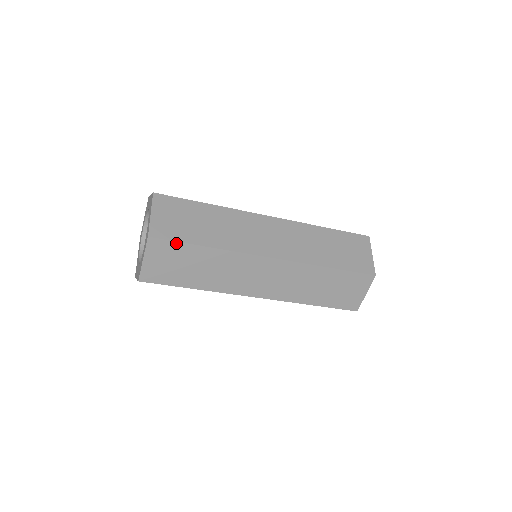
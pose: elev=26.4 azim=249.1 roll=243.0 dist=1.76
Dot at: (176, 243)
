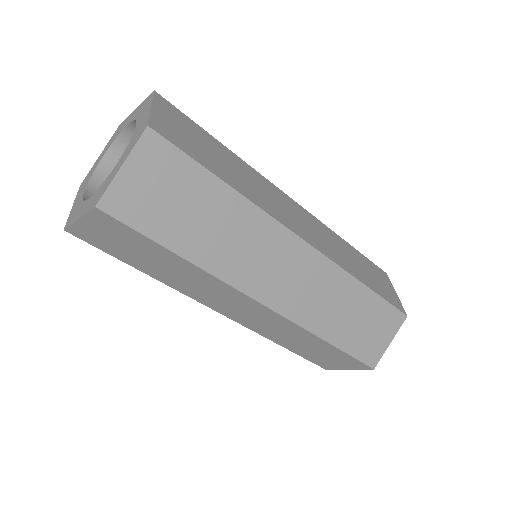
Dot at: (137, 233)
